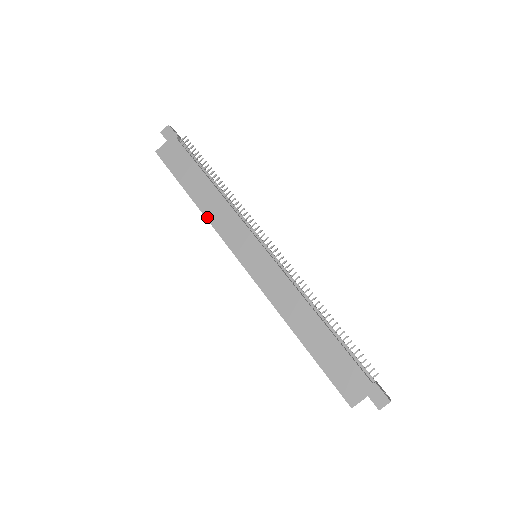
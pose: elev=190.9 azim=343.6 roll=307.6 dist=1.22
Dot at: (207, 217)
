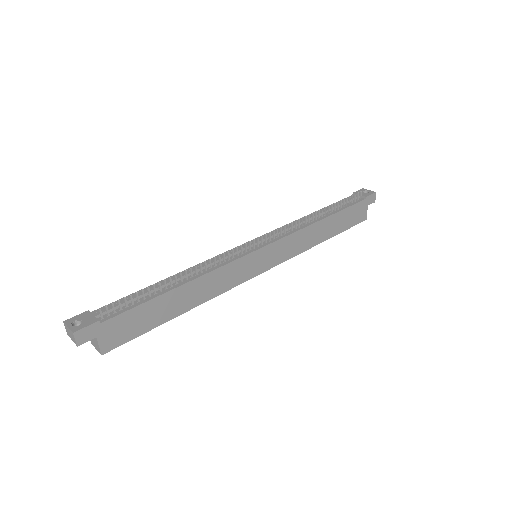
Dot at: (210, 299)
